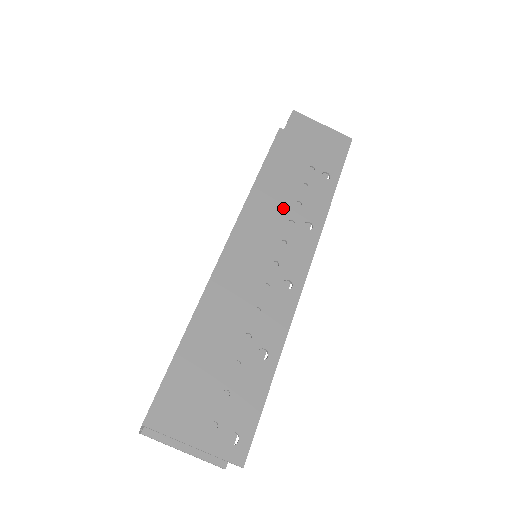
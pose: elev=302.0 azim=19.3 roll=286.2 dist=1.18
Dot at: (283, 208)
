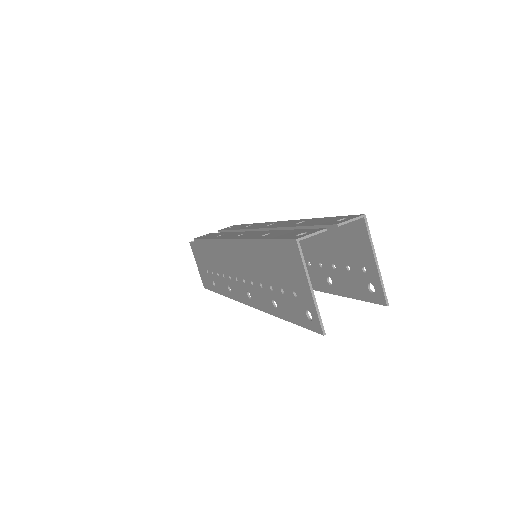
Dot at: occluded
